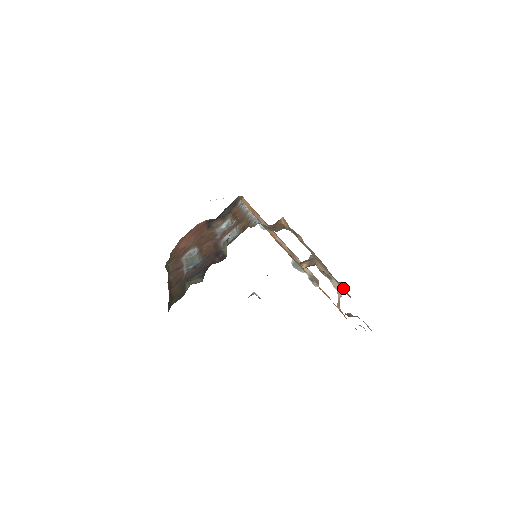
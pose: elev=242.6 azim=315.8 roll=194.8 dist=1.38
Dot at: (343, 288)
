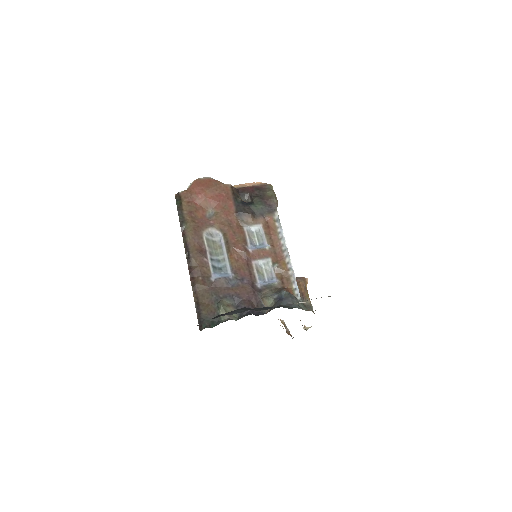
Dot at: occluded
